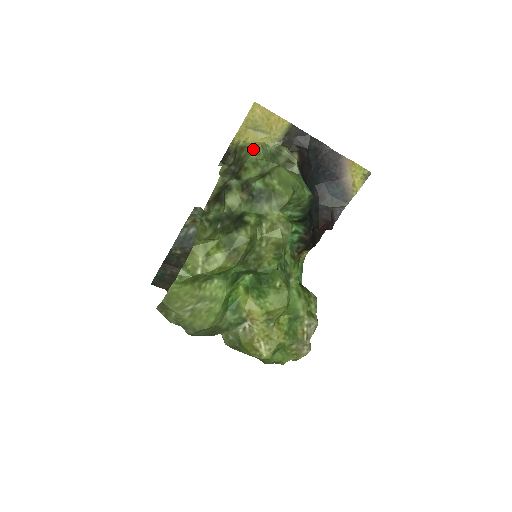
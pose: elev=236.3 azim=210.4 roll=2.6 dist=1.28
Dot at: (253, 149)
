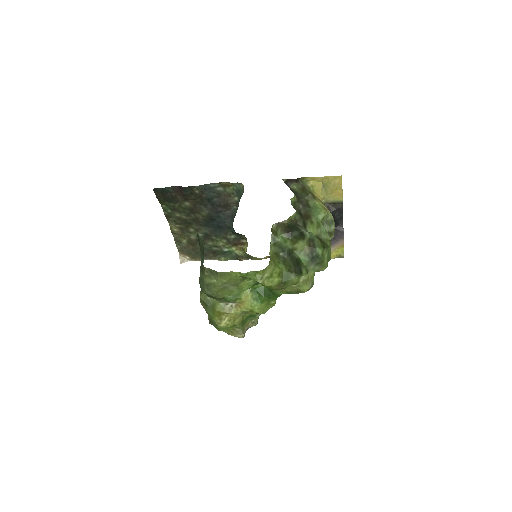
Dot at: (324, 213)
